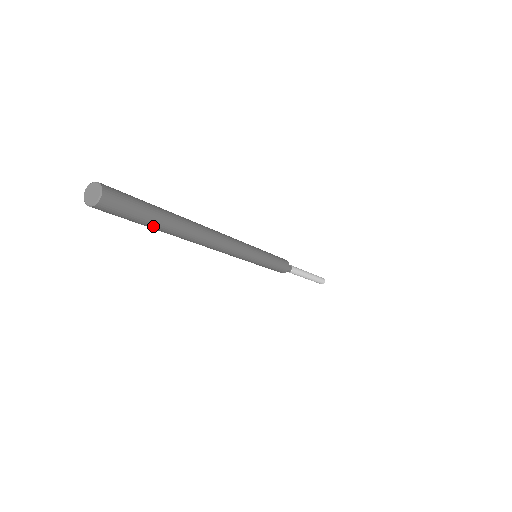
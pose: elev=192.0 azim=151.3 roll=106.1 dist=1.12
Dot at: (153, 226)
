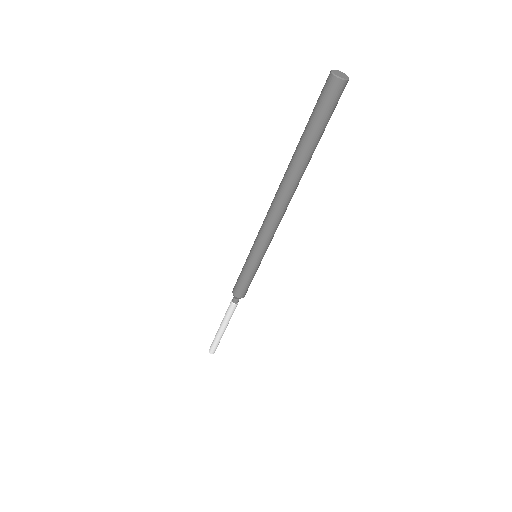
Dot at: (308, 134)
